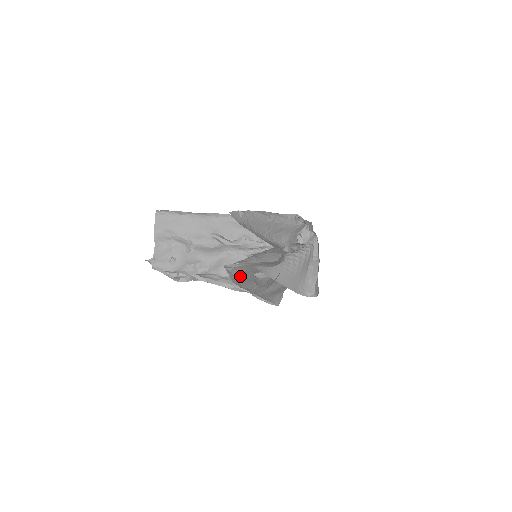
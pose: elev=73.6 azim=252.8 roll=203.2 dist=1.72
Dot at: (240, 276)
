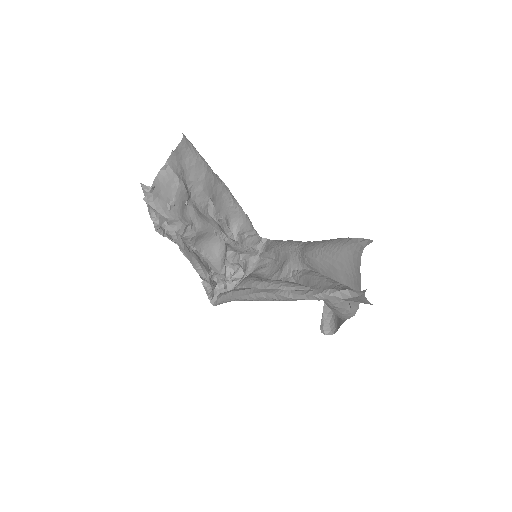
Dot at: (333, 299)
